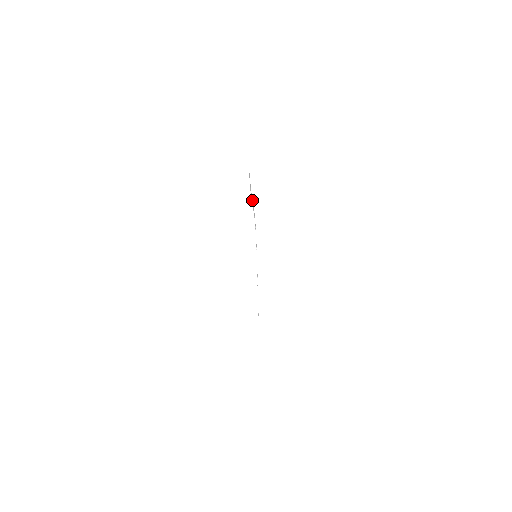
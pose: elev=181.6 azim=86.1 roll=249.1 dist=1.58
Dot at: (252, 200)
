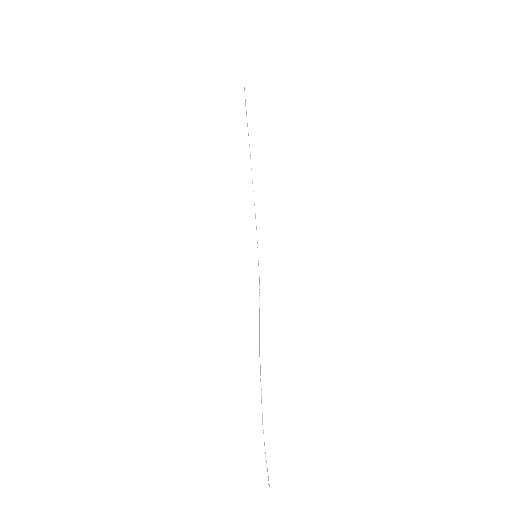
Dot at: occluded
